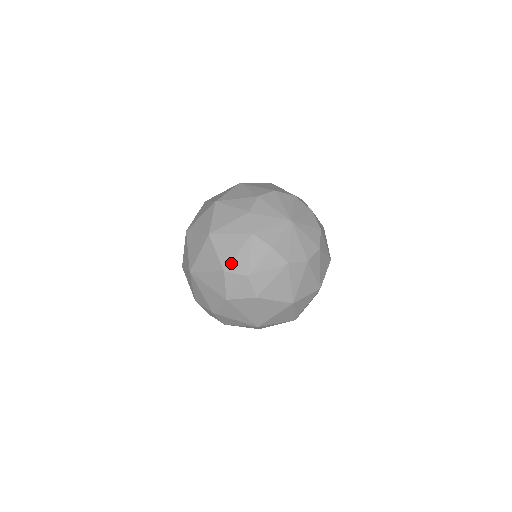
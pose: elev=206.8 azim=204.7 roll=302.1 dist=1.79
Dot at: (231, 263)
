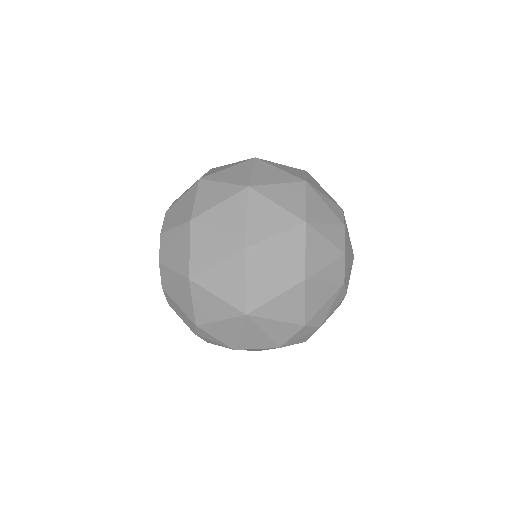
Dot at: (315, 316)
